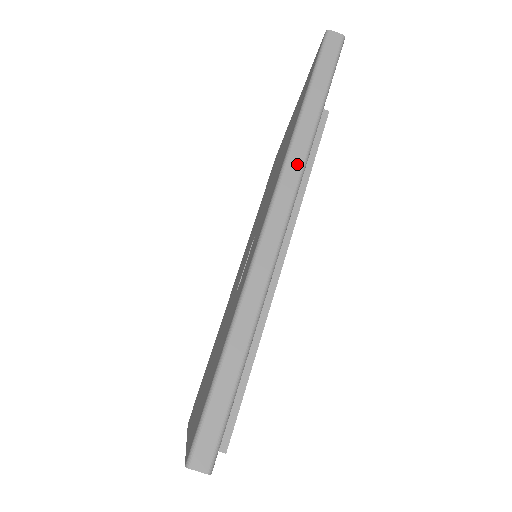
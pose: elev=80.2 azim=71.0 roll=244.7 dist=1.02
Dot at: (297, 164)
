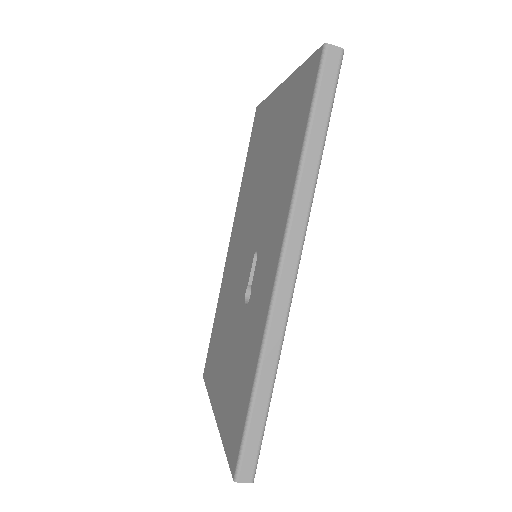
Dot at: (303, 213)
